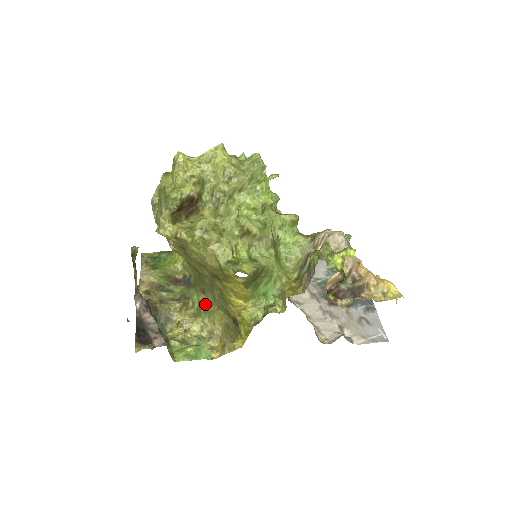
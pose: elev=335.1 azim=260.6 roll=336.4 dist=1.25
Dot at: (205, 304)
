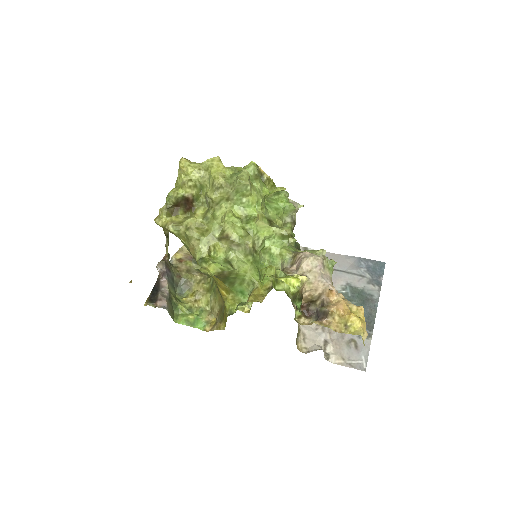
Dot at: (214, 284)
